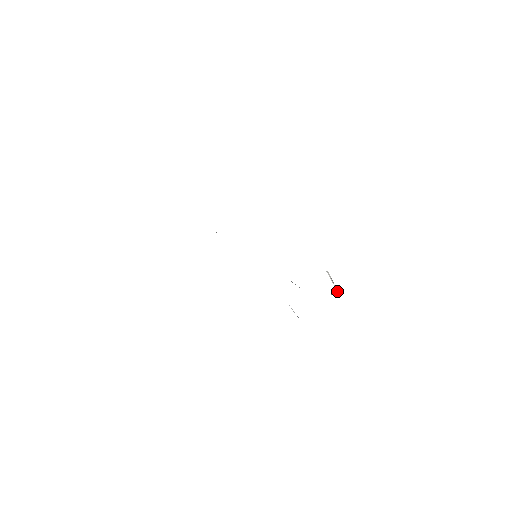
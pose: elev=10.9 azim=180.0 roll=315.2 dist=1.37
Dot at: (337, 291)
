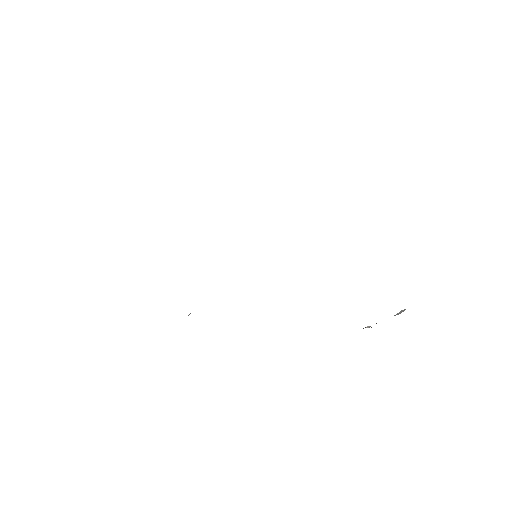
Dot at: occluded
